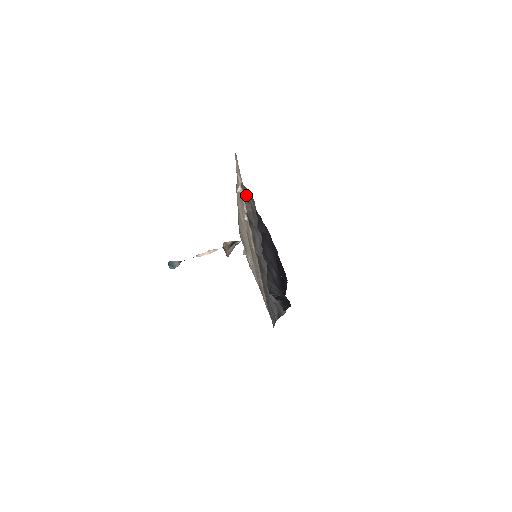
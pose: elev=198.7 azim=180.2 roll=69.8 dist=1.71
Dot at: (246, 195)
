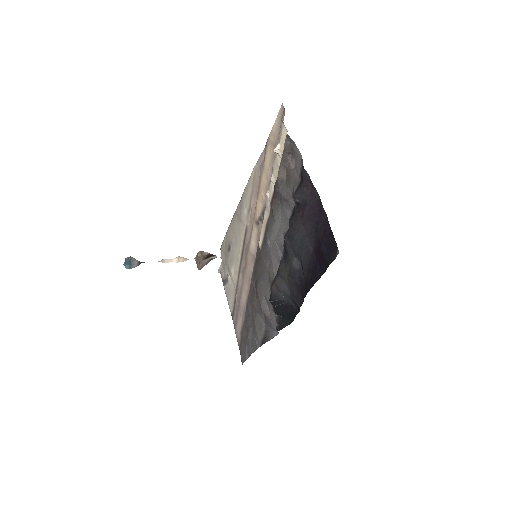
Dot at: (286, 155)
